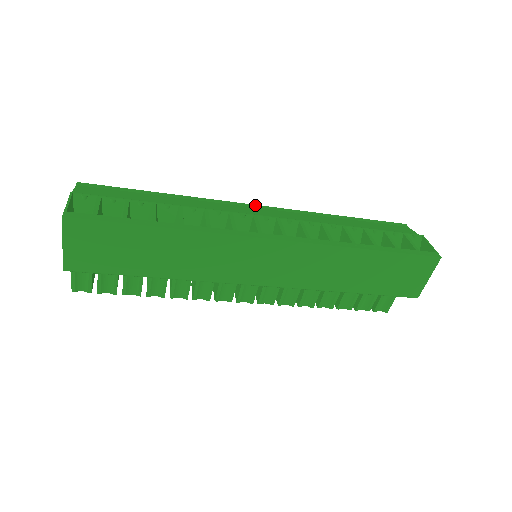
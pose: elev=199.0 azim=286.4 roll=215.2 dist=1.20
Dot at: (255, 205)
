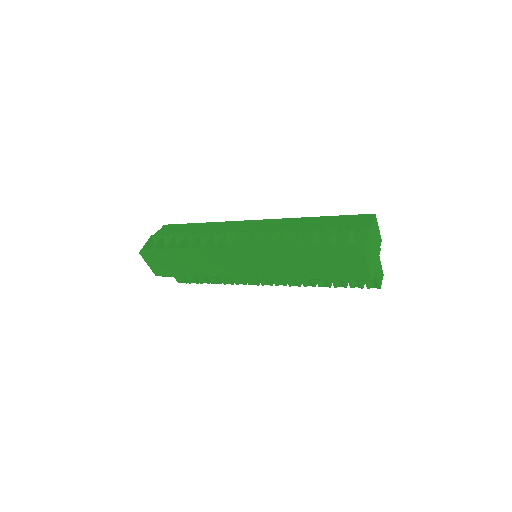
Dot at: (253, 220)
